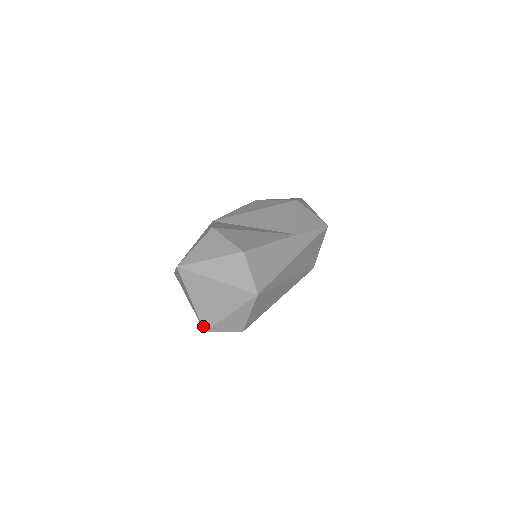
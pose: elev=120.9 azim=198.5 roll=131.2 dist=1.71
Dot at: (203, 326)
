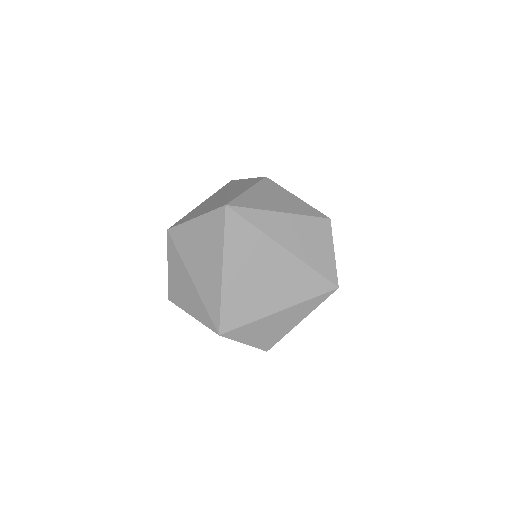
Dot at: (221, 324)
